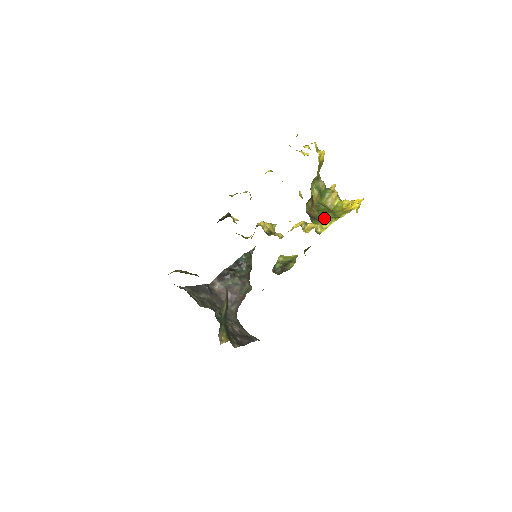
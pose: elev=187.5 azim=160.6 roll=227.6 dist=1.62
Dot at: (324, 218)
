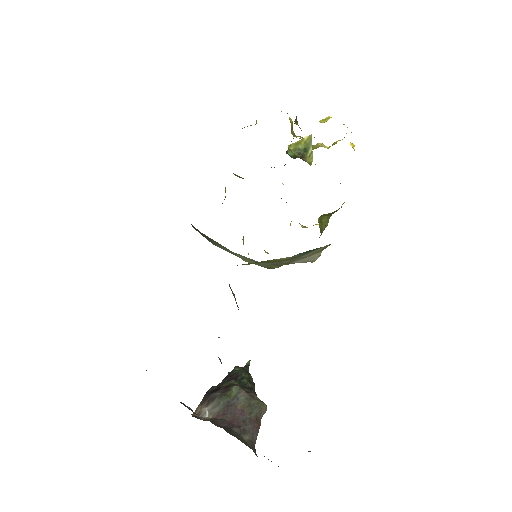
Dot at: occluded
